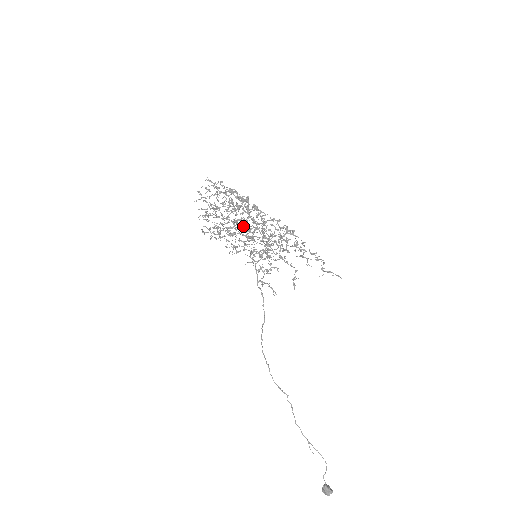
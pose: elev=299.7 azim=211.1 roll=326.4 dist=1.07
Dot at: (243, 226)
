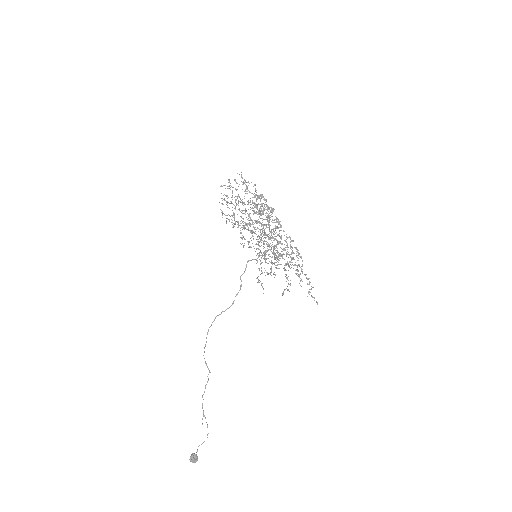
Dot at: (264, 230)
